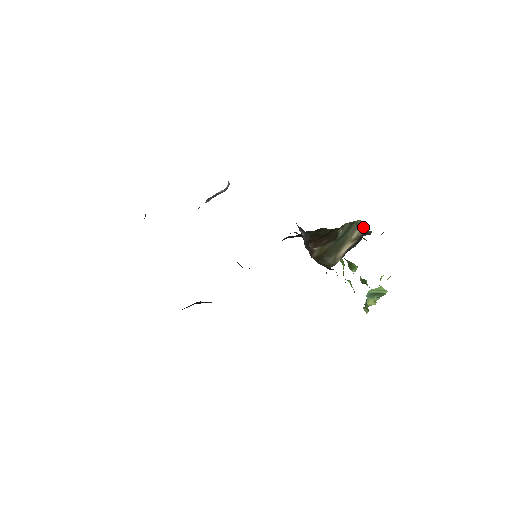
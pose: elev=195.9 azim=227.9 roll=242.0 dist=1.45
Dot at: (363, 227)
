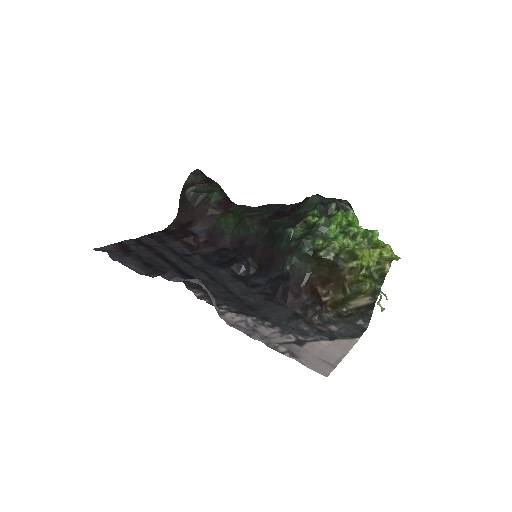
Dot at: (371, 290)
